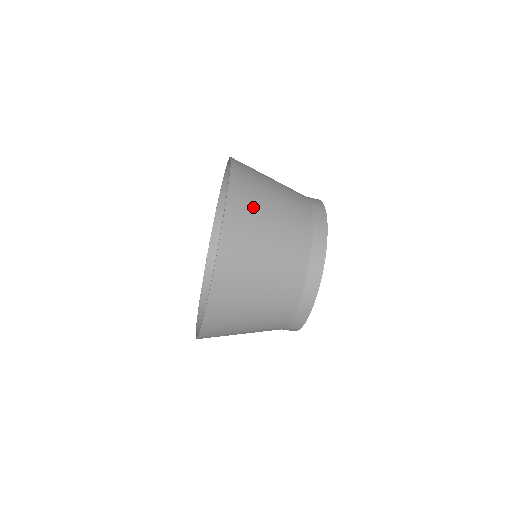
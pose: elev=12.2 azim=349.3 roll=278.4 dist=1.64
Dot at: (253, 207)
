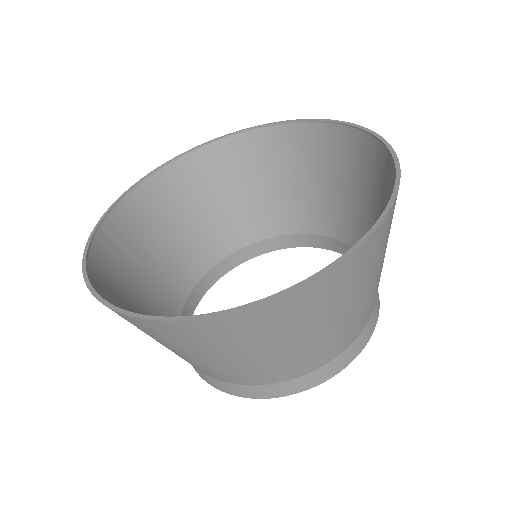
Dot at: occluded
